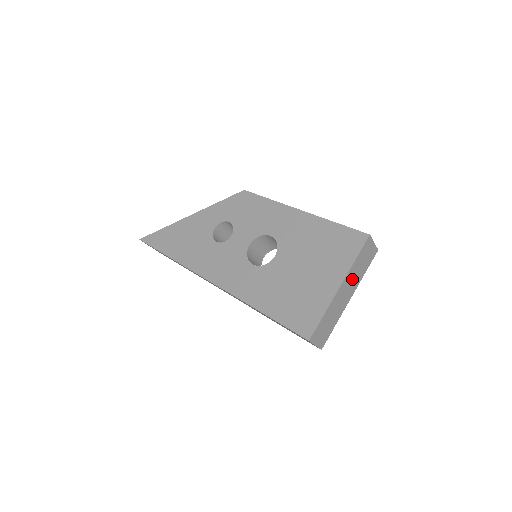
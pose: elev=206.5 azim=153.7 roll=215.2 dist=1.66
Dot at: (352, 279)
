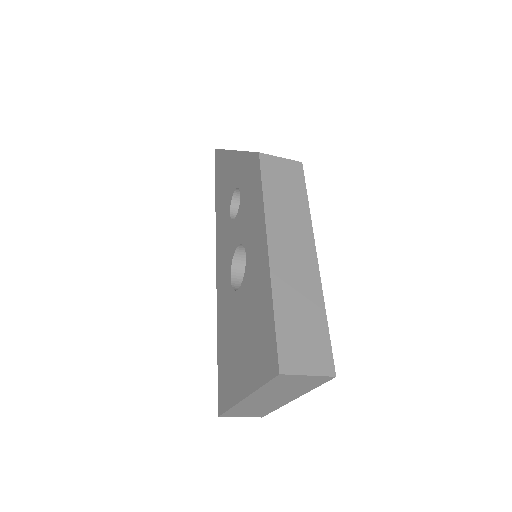
Dot at: (275, 393)
